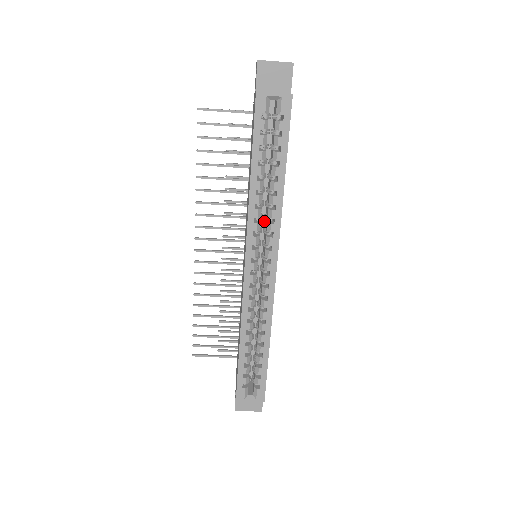
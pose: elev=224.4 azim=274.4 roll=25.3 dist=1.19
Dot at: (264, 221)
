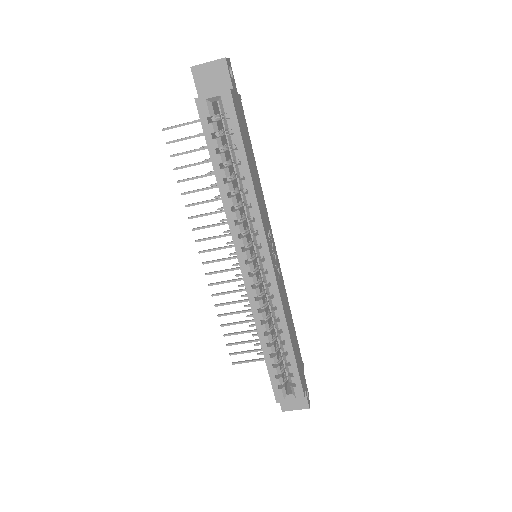
Dot at: occluded
